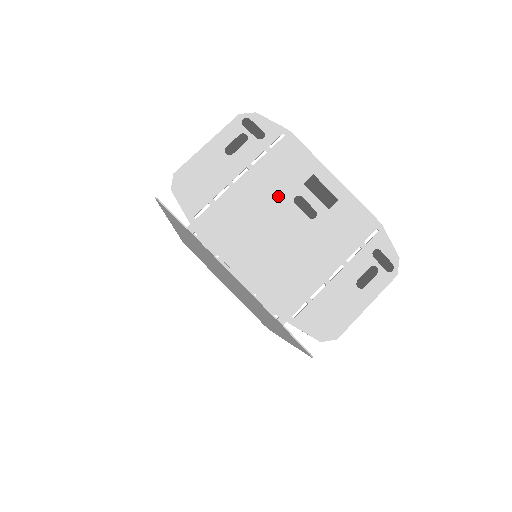
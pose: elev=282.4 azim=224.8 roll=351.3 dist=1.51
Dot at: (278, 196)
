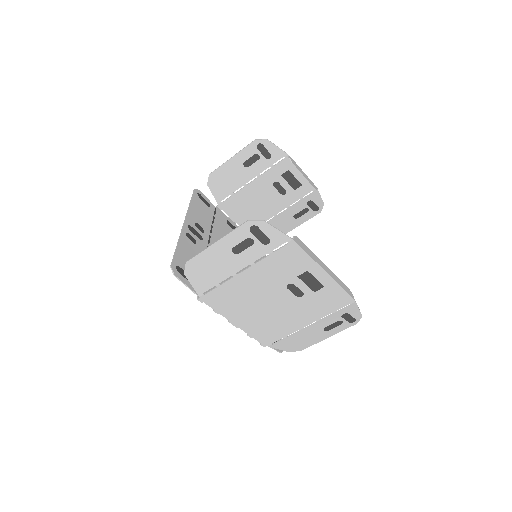
Dot at: (274, 283)
